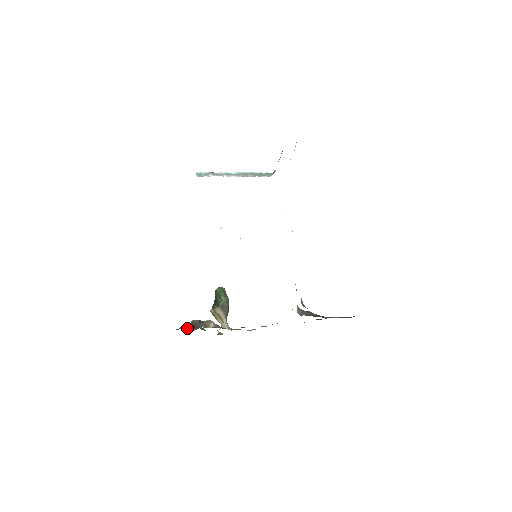
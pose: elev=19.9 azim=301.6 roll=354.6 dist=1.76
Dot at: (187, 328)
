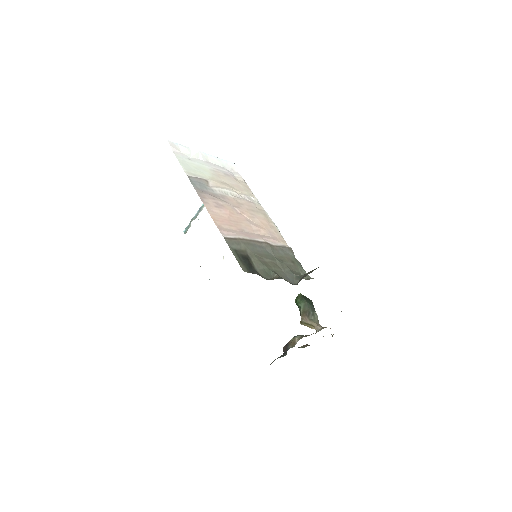
Dot at: (274, 360)
